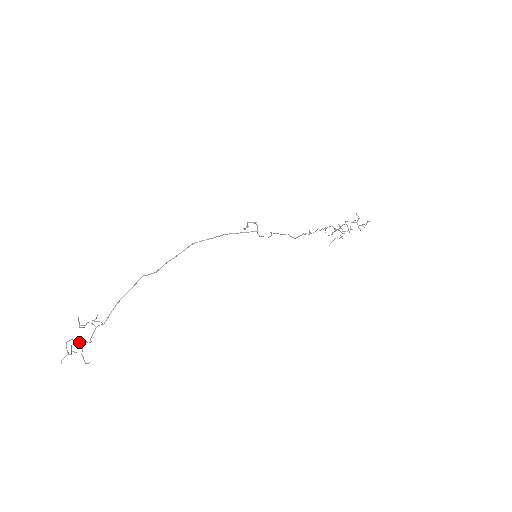
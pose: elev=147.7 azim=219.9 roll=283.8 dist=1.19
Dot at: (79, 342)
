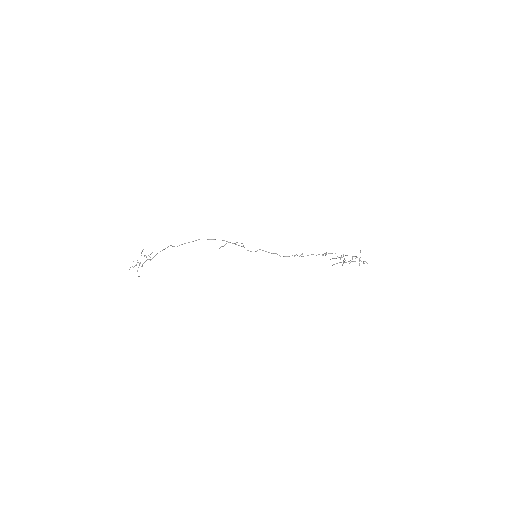
Dot at: (139, 263)
